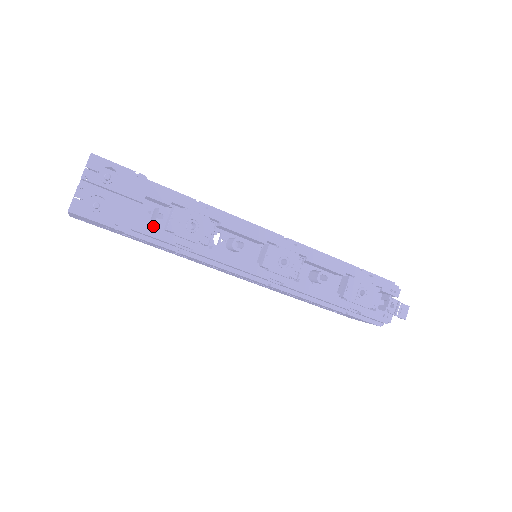
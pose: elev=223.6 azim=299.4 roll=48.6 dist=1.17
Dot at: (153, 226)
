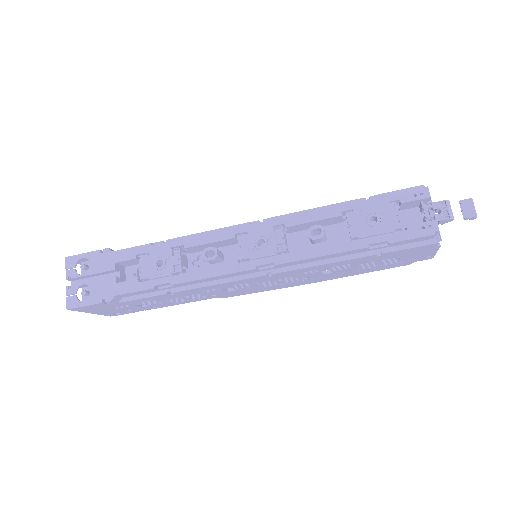
Dot at: (130, 283)
